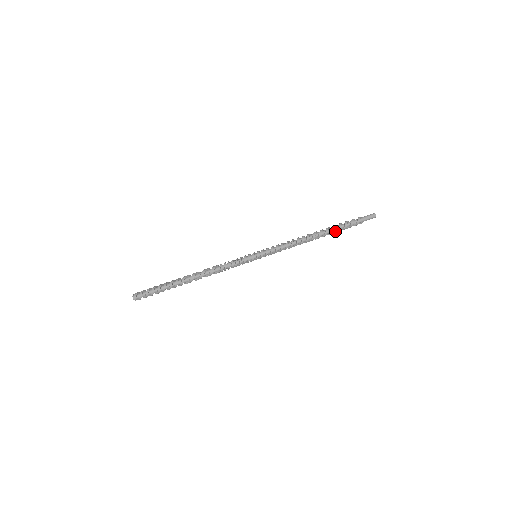
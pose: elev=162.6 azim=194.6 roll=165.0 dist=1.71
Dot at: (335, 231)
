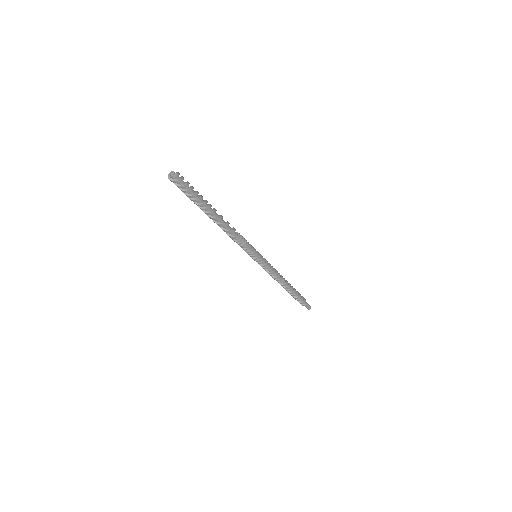
Dot at: (294, 294)
